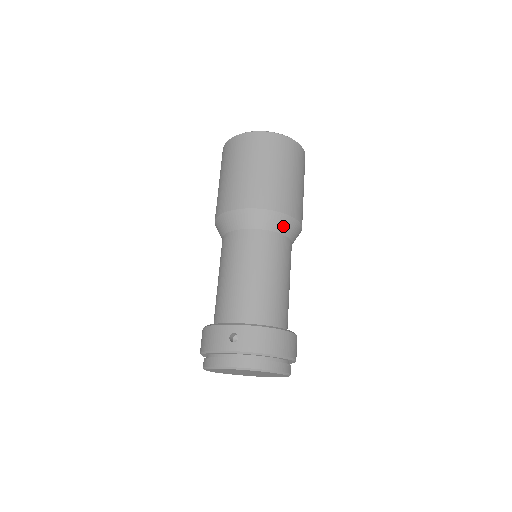
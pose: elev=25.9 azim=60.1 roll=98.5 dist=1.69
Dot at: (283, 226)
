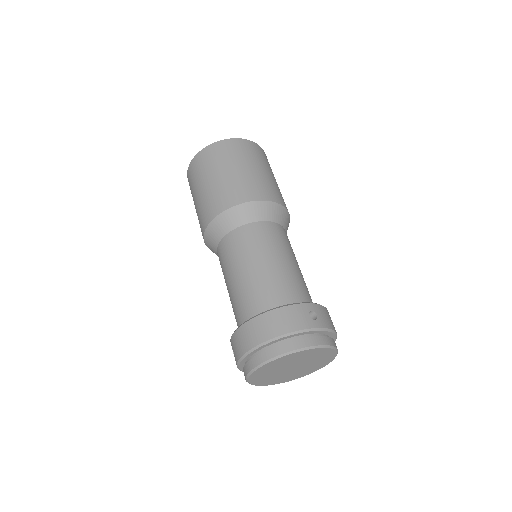
Dot at: (287, 227)
